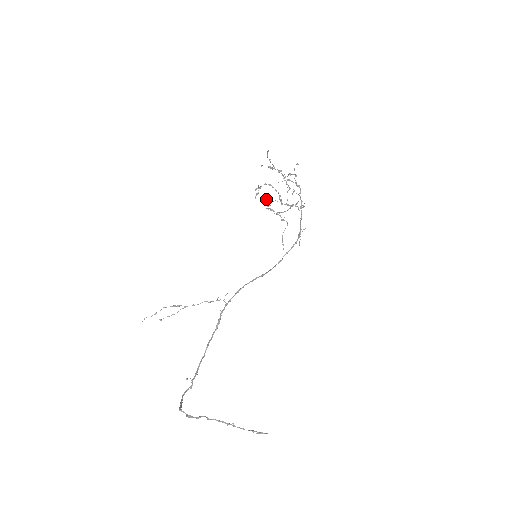
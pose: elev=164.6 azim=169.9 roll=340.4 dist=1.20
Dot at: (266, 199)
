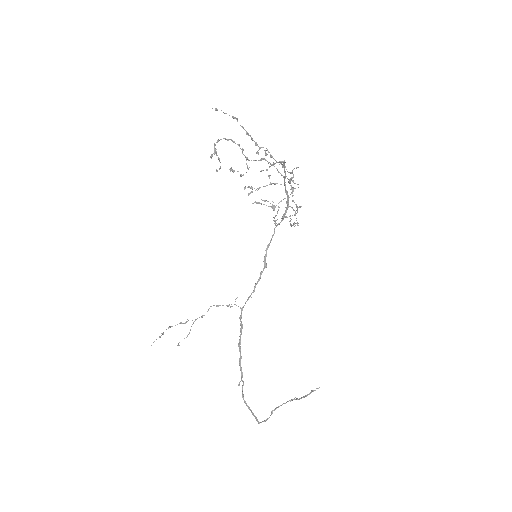
Dot at: (232, 169)
